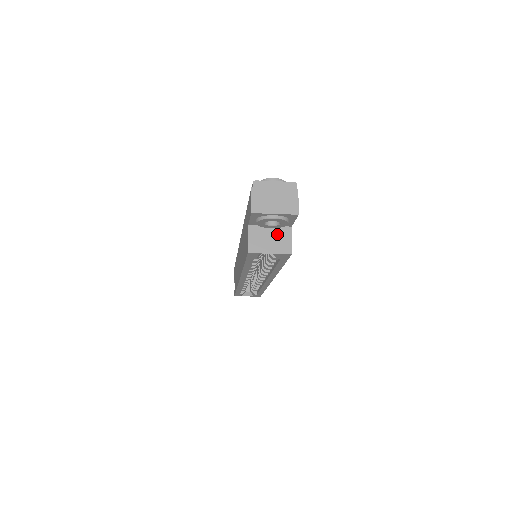
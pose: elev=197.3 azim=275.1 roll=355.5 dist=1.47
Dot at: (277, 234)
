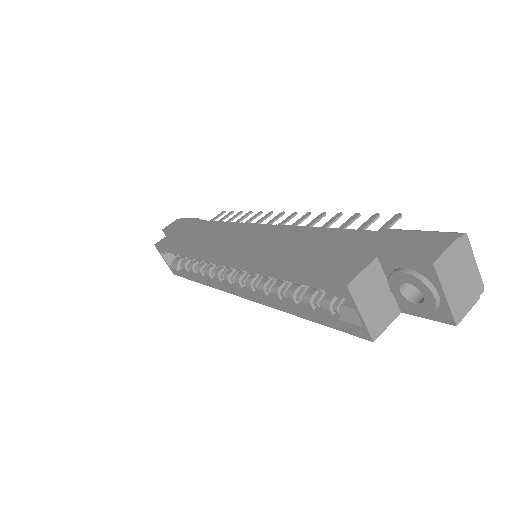
Dot at: (385, 302)
